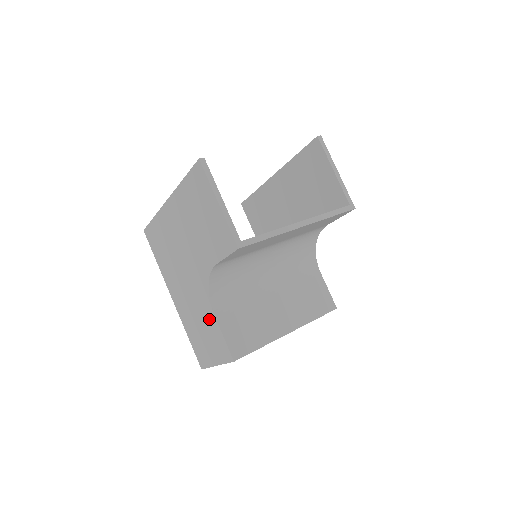
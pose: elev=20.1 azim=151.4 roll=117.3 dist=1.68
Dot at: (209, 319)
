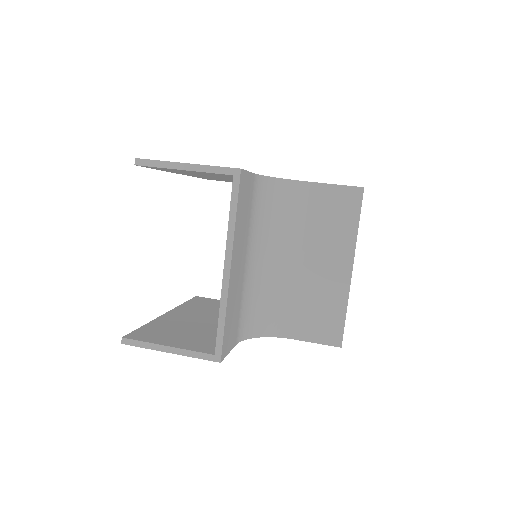
Dot at: occluded
